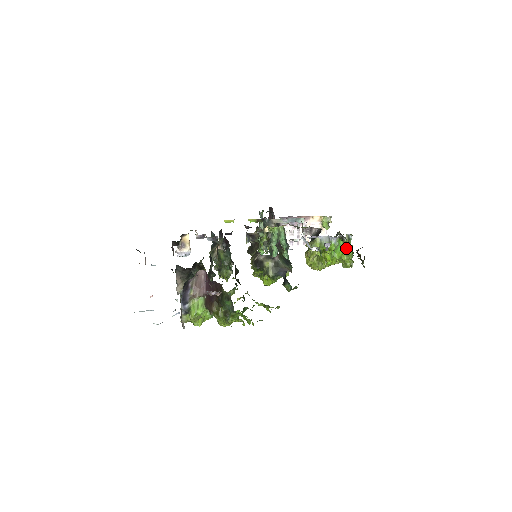
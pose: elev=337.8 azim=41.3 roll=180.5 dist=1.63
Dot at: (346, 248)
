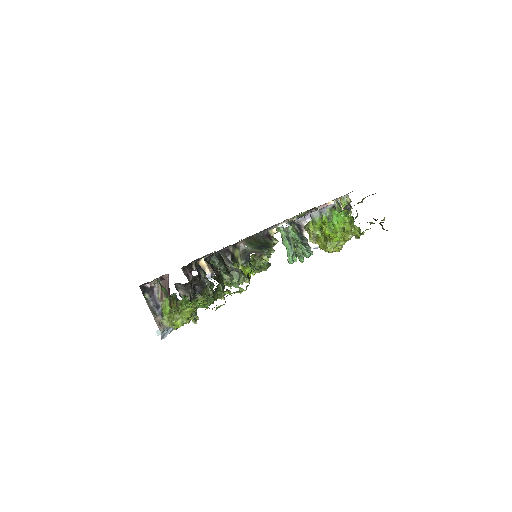
Dot at: (344, 216)
